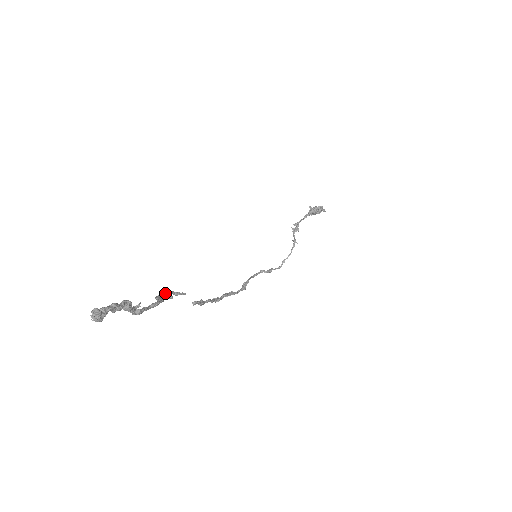
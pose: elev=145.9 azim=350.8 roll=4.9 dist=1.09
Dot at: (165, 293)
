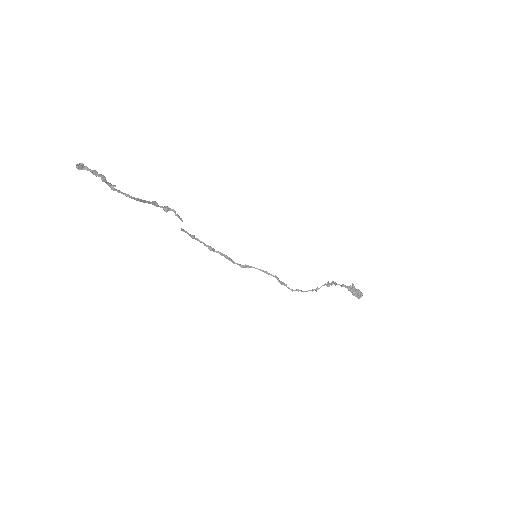
Dot at: (167, 207)
